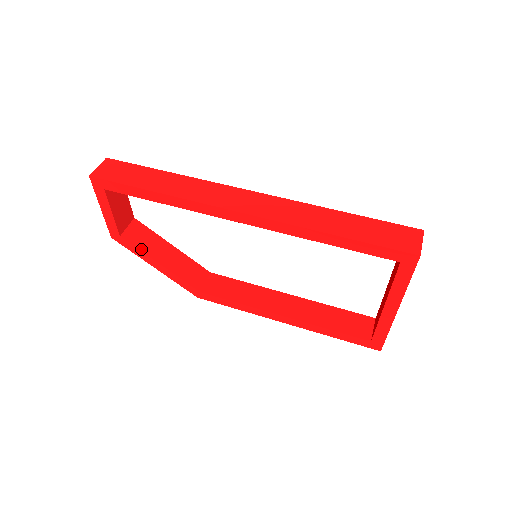
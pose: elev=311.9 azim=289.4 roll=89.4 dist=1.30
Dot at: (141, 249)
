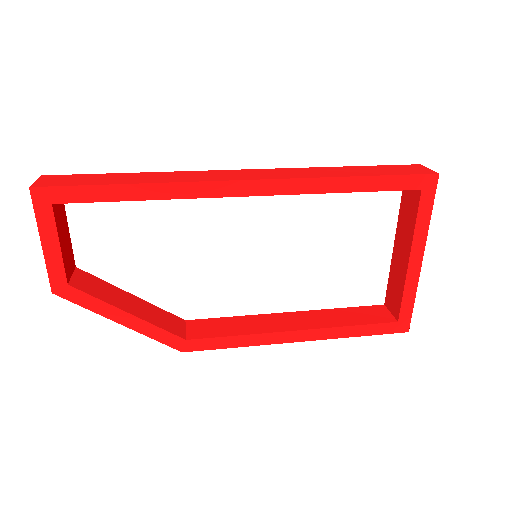
Dot at: (99, 298)
